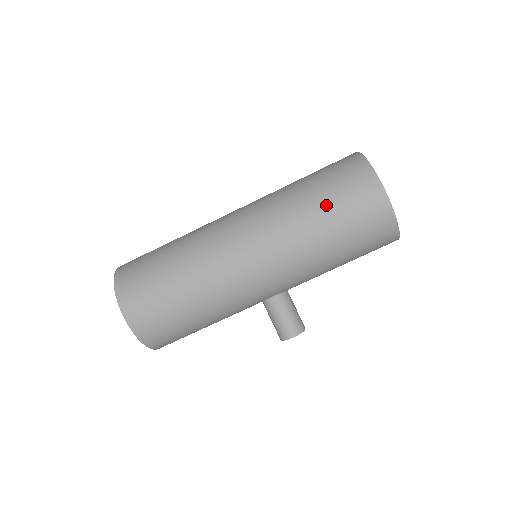
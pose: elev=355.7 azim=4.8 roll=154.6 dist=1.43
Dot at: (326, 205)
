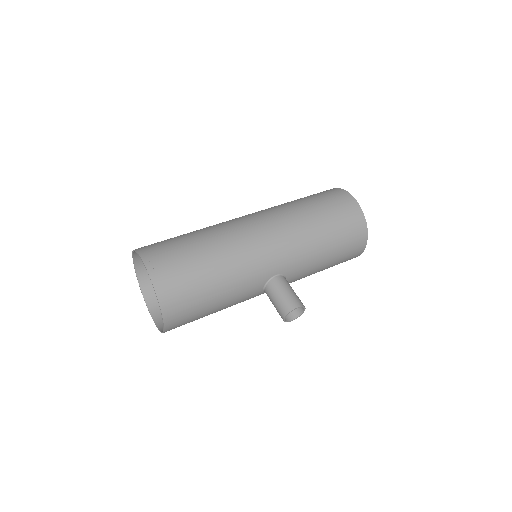
Dot at: (313, 202)
